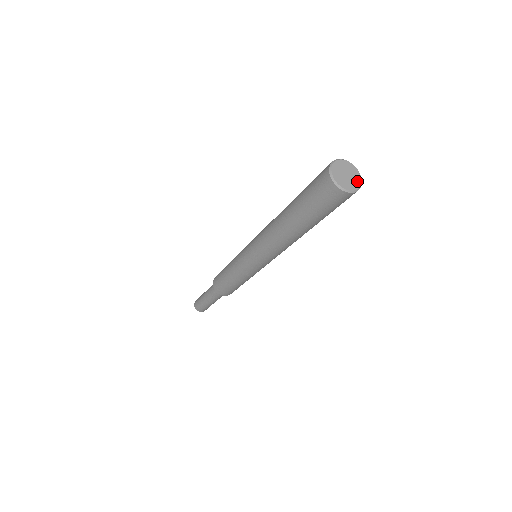
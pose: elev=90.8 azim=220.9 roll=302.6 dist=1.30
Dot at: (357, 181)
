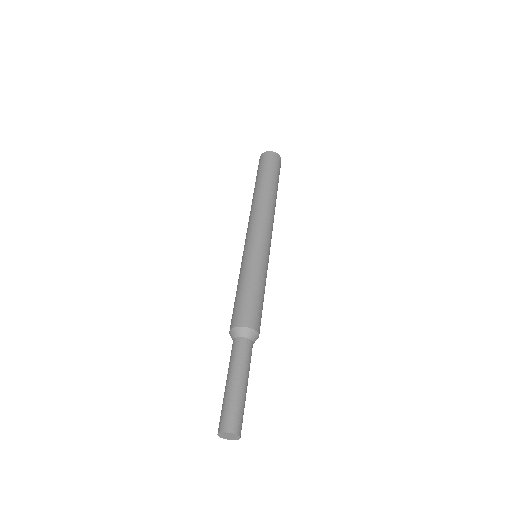
Dot at: occluded
